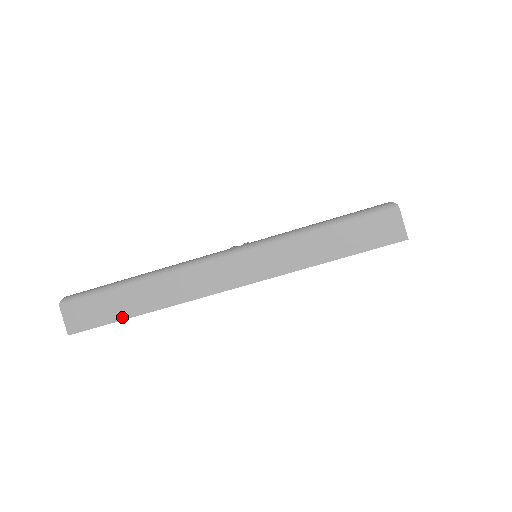
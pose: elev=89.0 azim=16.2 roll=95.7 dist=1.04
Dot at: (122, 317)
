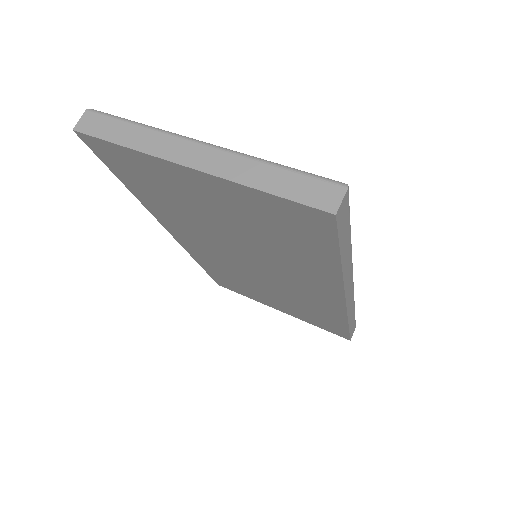
Dot at: (111, 140)
